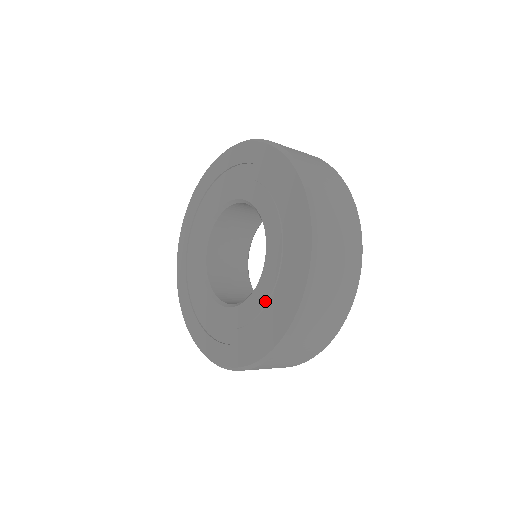
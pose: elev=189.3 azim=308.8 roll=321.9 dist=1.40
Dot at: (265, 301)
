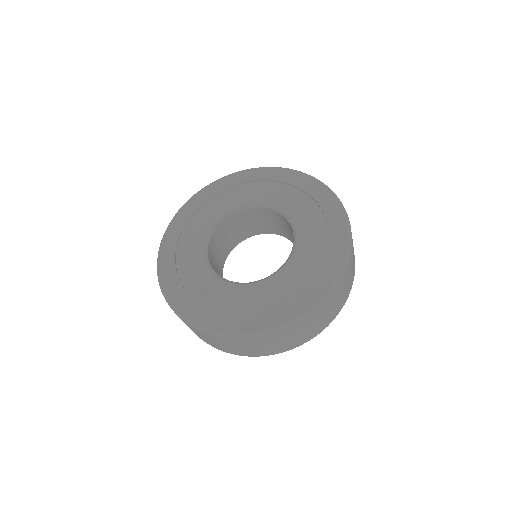
Dot at: (262, 297)
